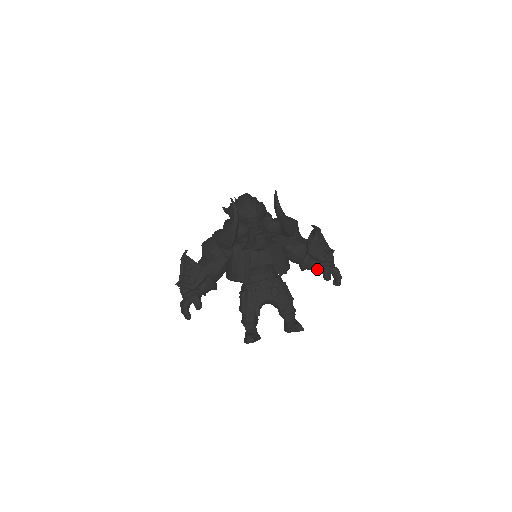
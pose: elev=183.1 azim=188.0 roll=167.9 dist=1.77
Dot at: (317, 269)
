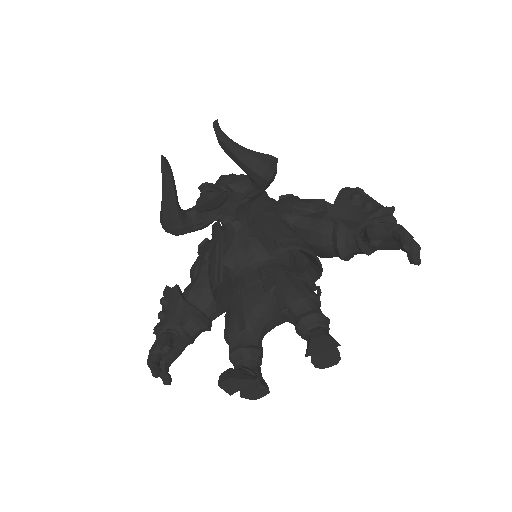
Dot at: (361, 241)
